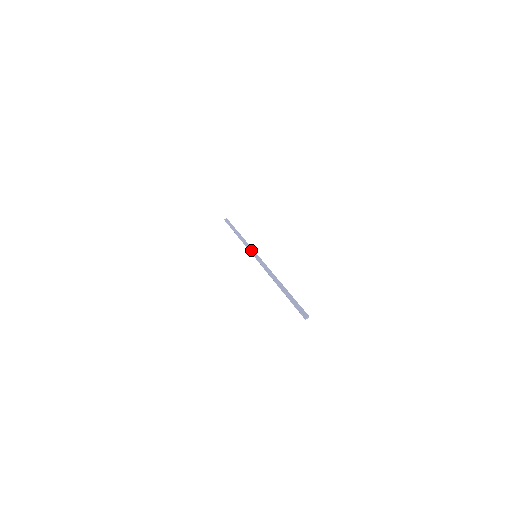
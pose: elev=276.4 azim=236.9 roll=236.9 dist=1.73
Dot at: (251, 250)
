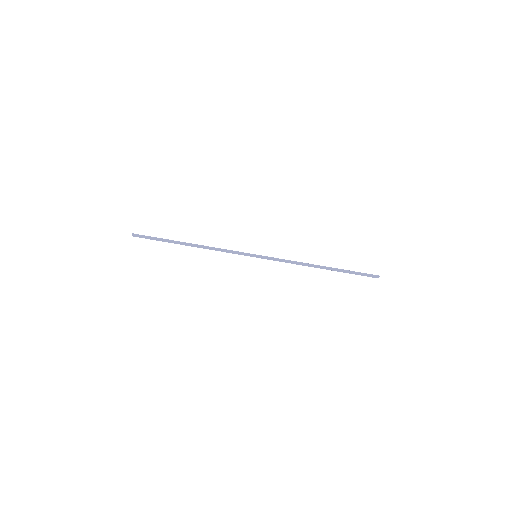
Dot at: occluded
